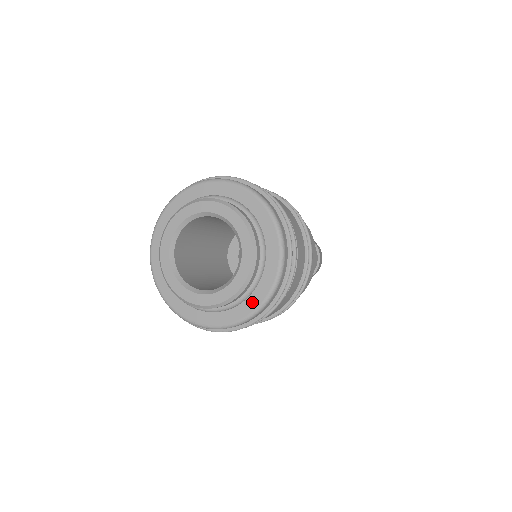
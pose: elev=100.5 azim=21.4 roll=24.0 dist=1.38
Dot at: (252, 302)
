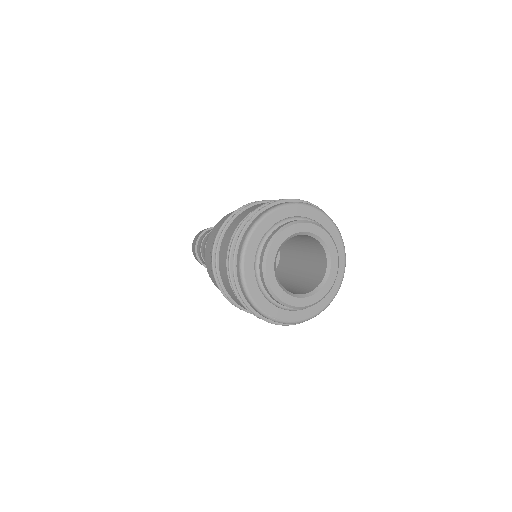
Dot at: (314, 309)
